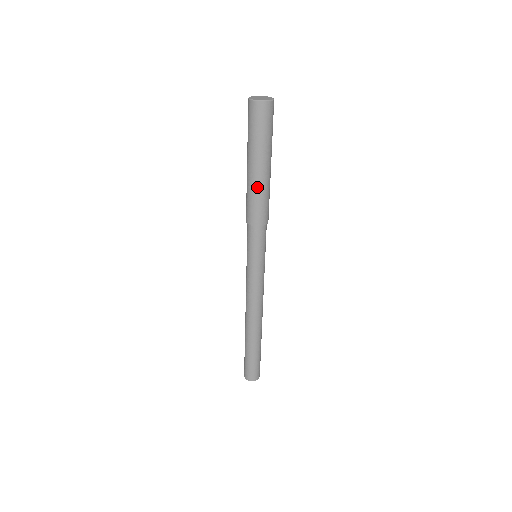
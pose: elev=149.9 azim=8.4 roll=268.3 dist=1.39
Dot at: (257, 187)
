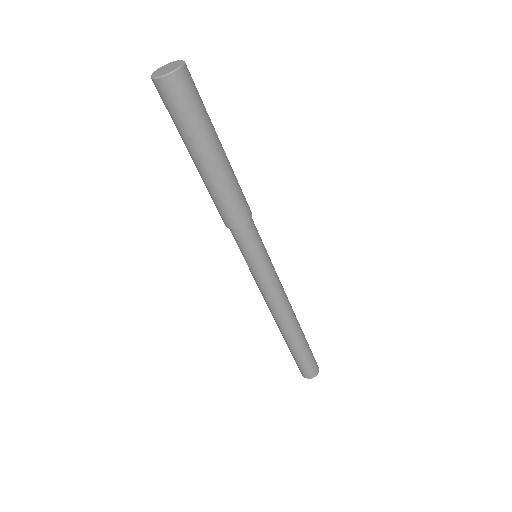
Dot at: (230, 176)
